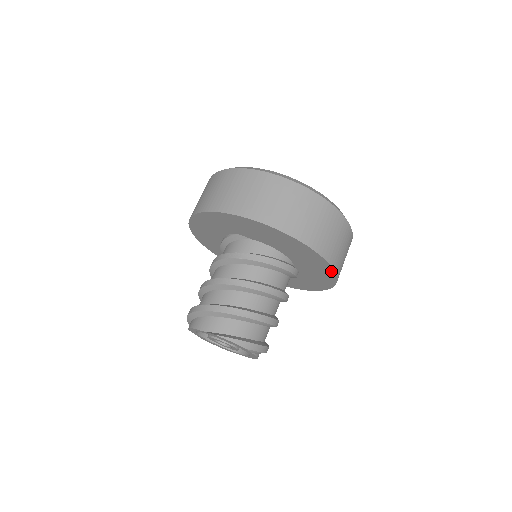
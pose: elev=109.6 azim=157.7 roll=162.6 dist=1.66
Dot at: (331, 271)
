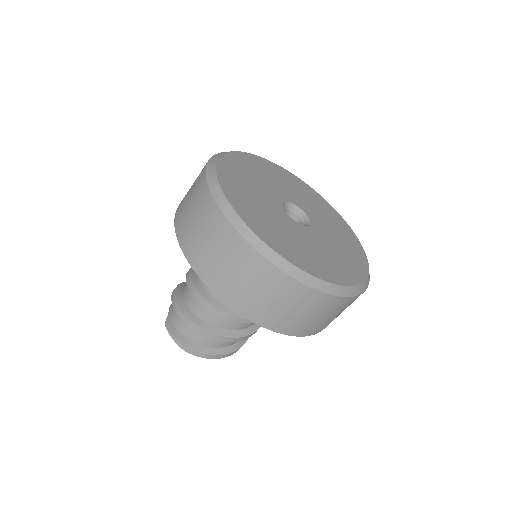
Dot at: occluded
